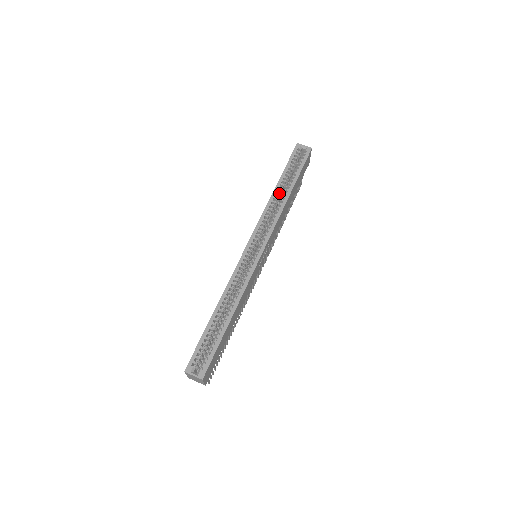
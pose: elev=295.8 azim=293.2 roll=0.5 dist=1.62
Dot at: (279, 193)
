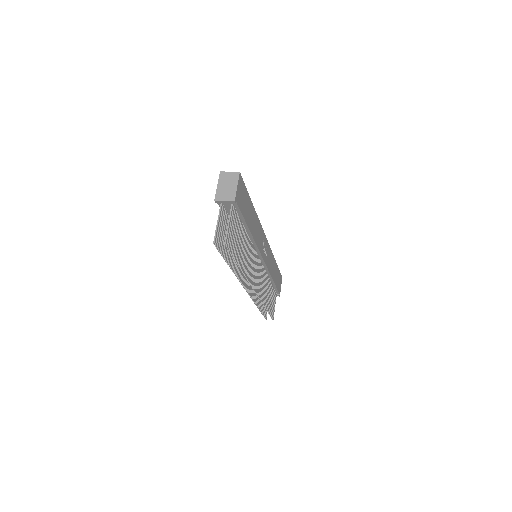
Dot at: occluded
